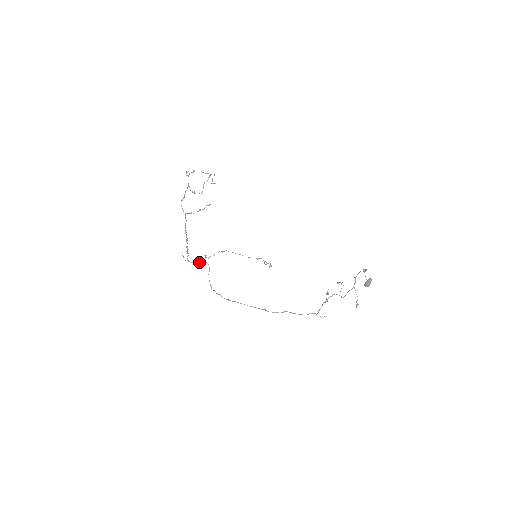
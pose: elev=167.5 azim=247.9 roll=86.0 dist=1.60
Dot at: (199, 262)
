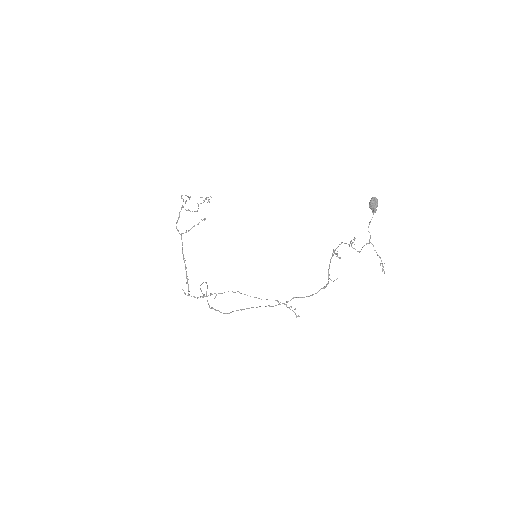
Dot at: (202, 296)
